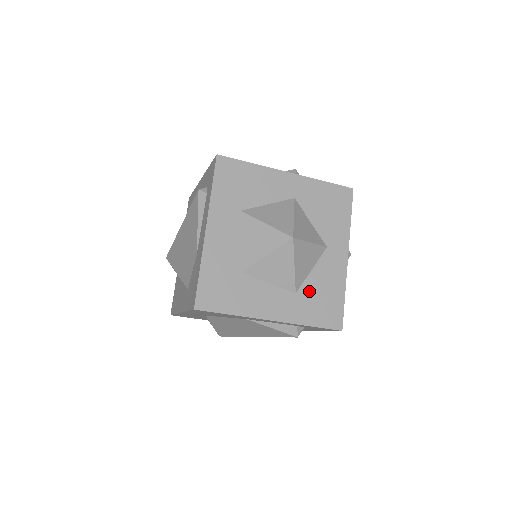
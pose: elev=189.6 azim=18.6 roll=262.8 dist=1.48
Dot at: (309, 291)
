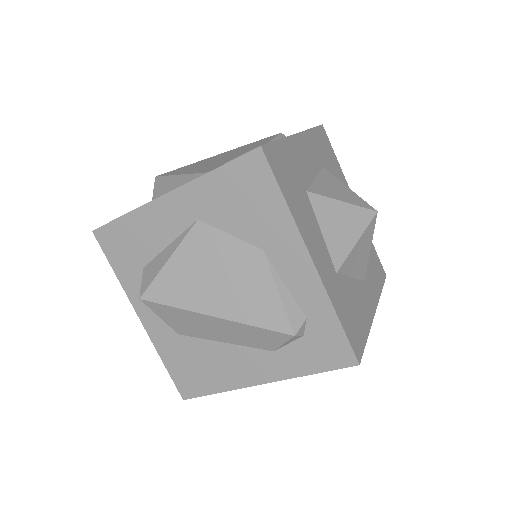
Dot at: (346, 289)
